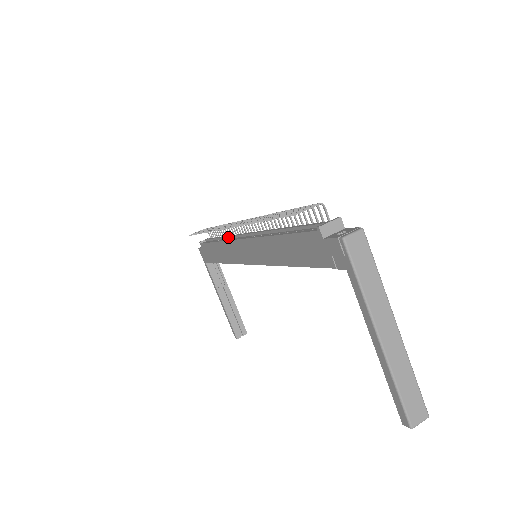
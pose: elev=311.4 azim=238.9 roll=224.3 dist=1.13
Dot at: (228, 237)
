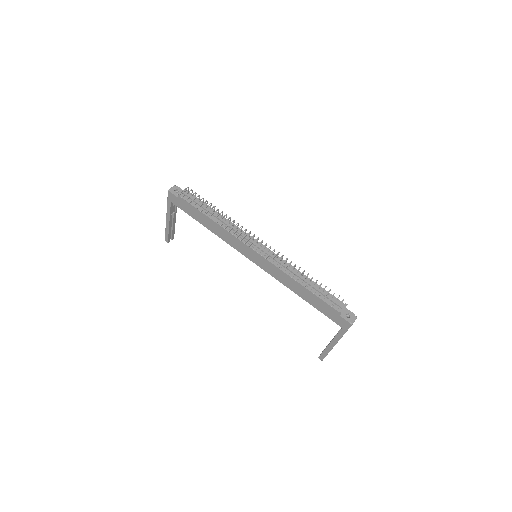
Dot at: (230, 227)
